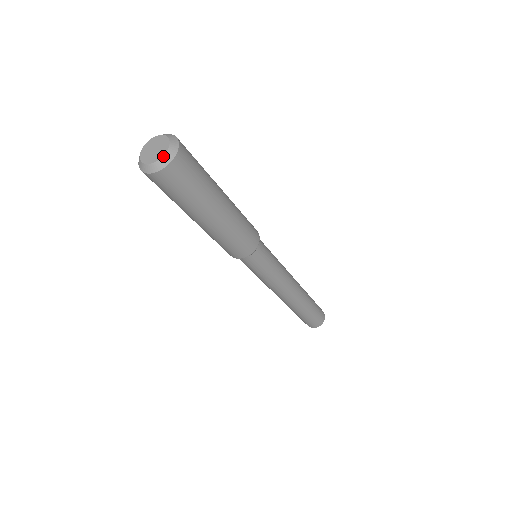
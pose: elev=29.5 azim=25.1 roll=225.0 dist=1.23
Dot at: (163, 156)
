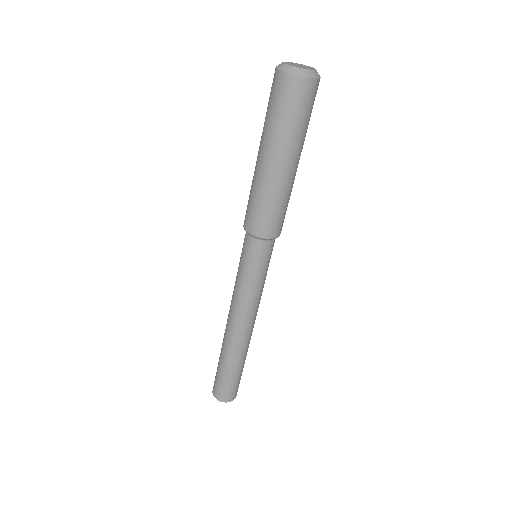
Dot at: (315, 70)
